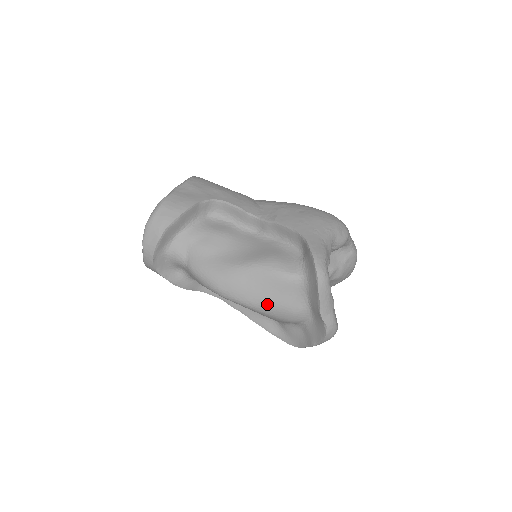
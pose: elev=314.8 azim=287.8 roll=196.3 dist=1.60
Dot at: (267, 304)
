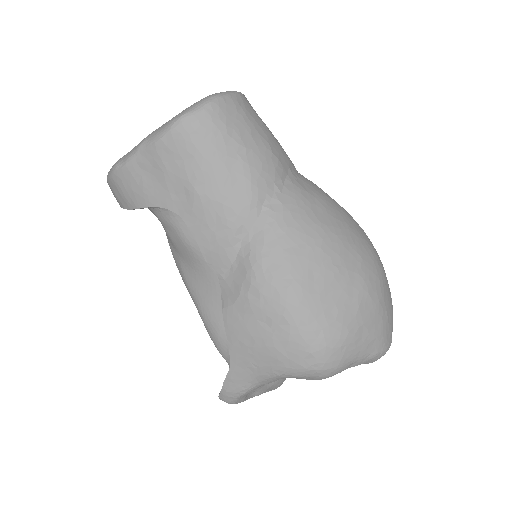
Dot at: occluded
